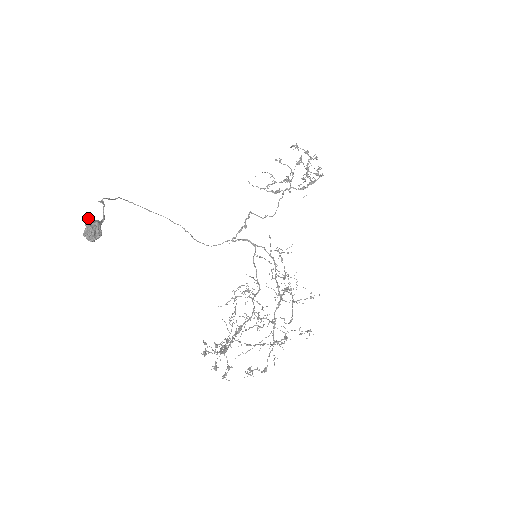
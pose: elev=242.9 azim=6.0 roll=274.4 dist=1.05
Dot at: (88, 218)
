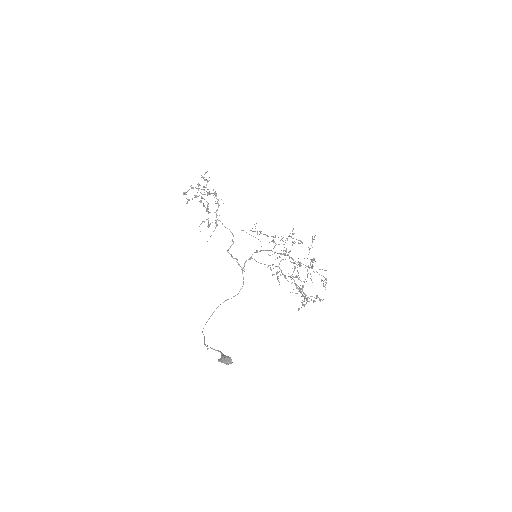
Dot at: (218, 360)
